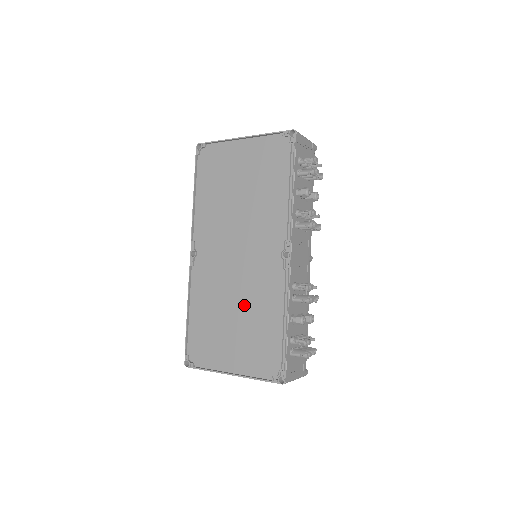
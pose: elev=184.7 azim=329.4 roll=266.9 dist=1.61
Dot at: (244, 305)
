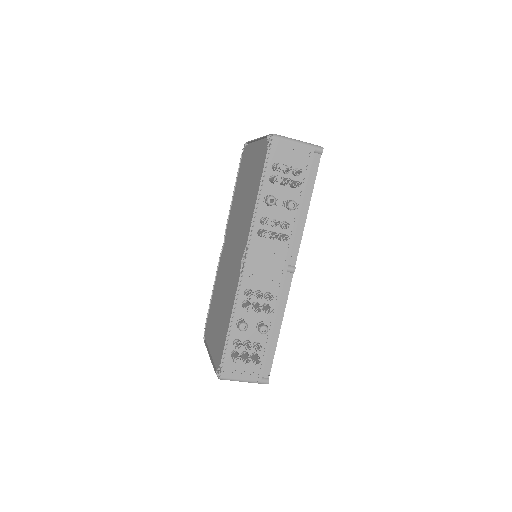
Dot at: (224, 298)
